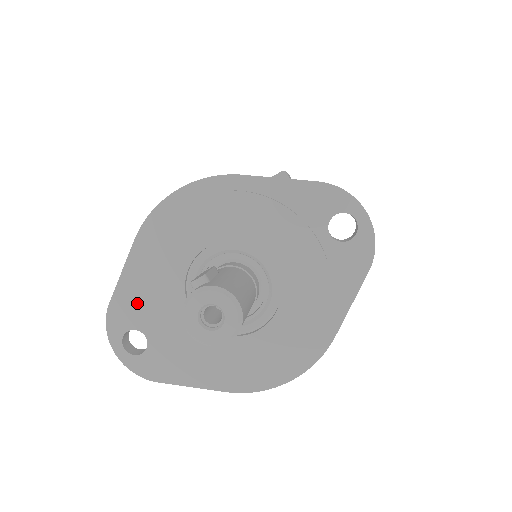
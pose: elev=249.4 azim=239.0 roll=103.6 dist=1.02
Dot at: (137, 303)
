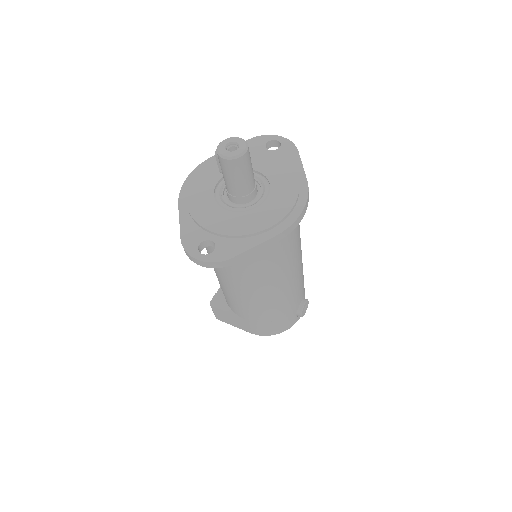
Dot at: (196, 229)
